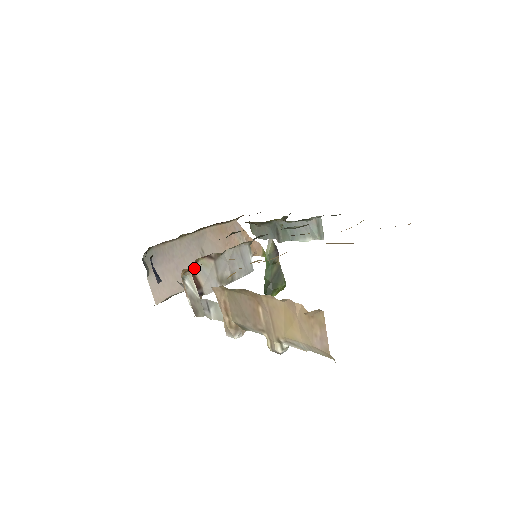
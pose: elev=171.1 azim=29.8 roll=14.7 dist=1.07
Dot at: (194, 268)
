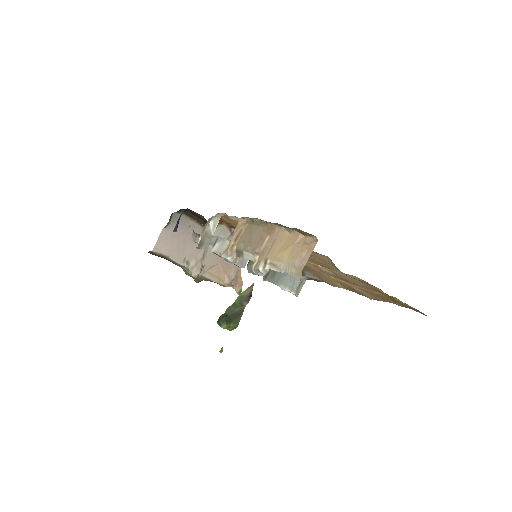
Dot at: (217, 225)
